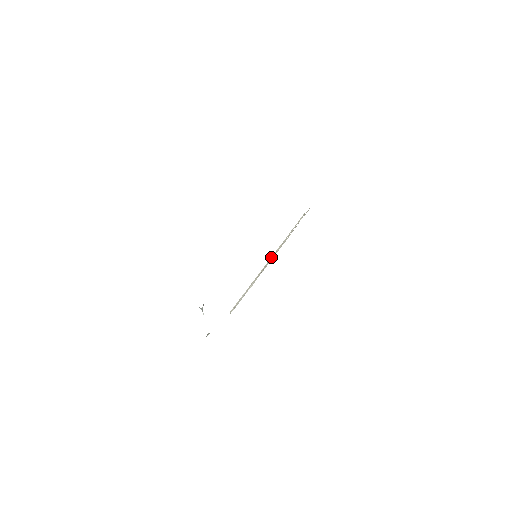
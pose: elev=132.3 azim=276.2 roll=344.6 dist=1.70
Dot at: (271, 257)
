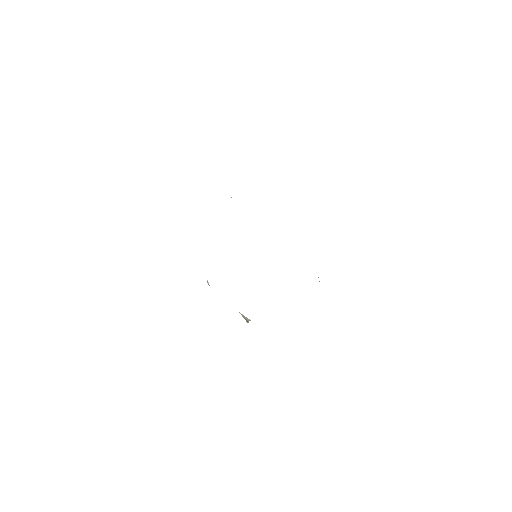
Dot at: occluded
